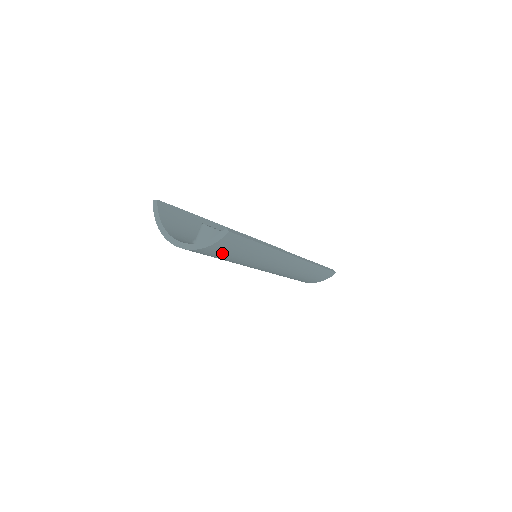
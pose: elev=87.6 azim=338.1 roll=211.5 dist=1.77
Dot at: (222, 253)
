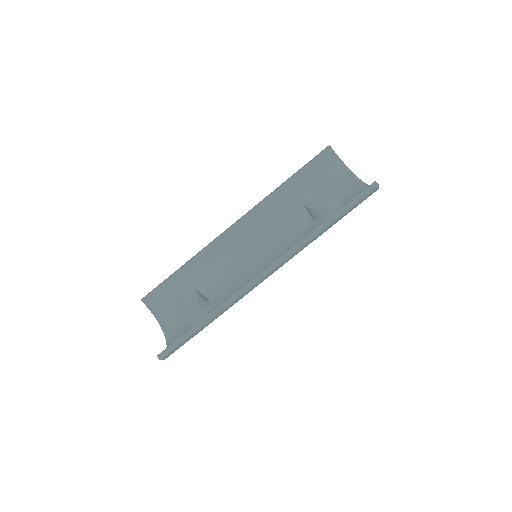
Dot at: occluded
